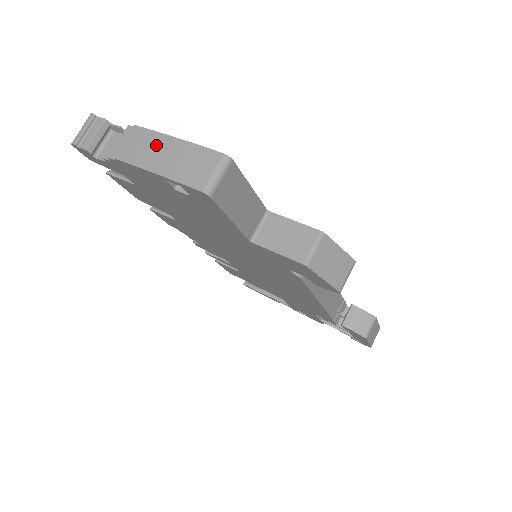
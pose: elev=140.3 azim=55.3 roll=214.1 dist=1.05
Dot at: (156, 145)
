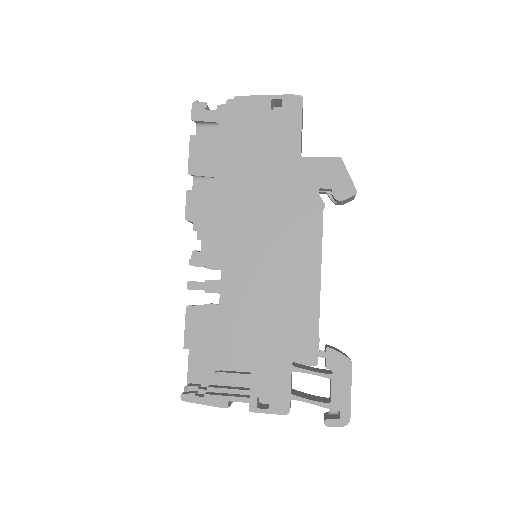
Dot at: occluded
